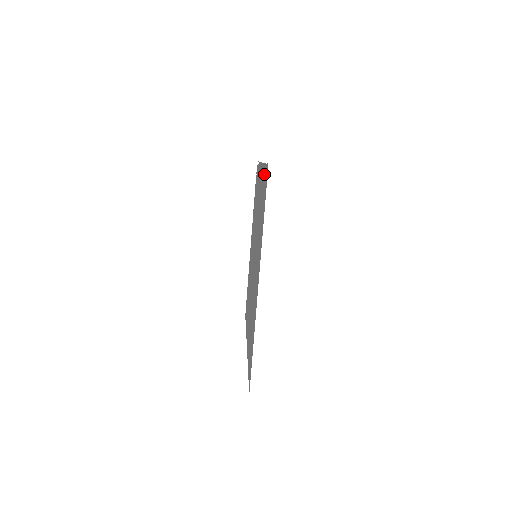
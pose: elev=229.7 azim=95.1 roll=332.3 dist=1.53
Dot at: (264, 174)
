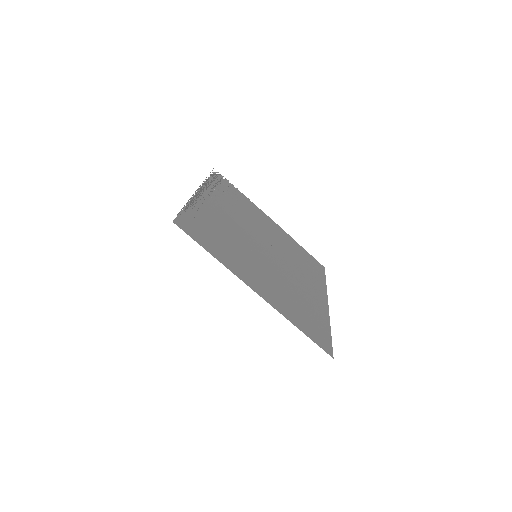
Dot at: (190, 214)
